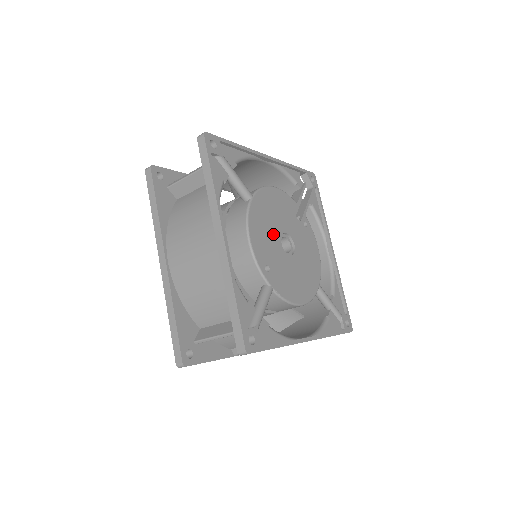
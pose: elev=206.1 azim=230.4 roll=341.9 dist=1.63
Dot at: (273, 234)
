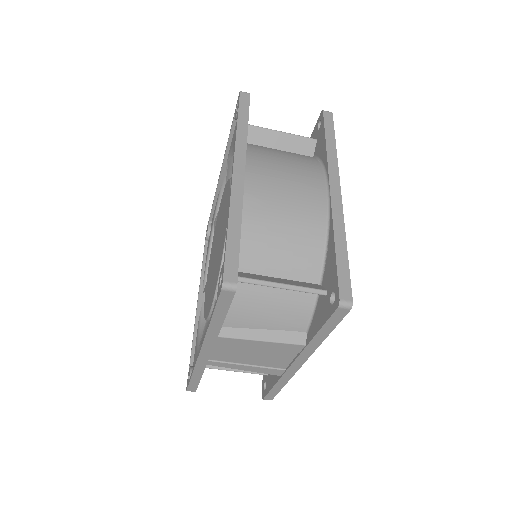
Dot at: occluded
